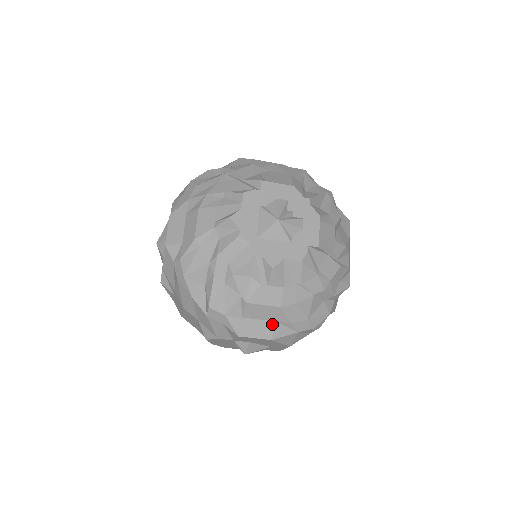
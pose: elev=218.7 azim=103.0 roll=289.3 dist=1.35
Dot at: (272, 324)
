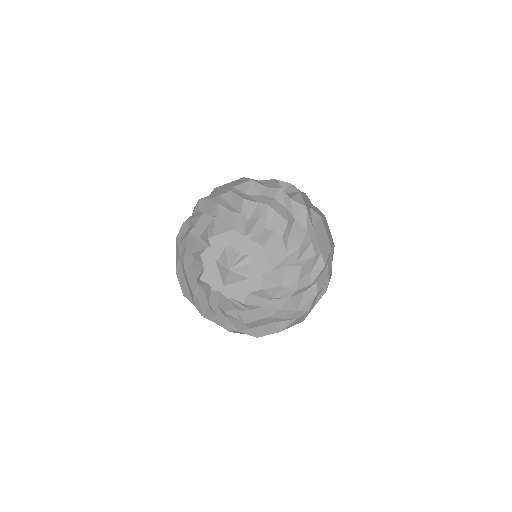
Dot at: (273, 324)
